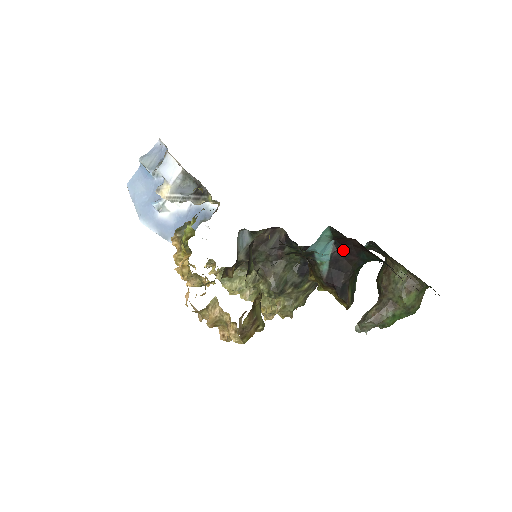
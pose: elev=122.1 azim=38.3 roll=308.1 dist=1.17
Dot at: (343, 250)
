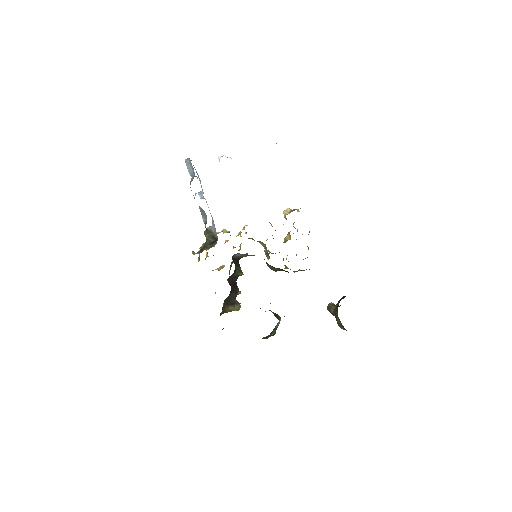
Dot at: occluded
